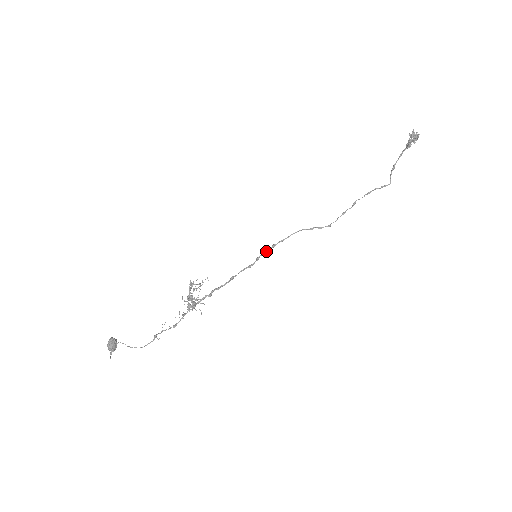
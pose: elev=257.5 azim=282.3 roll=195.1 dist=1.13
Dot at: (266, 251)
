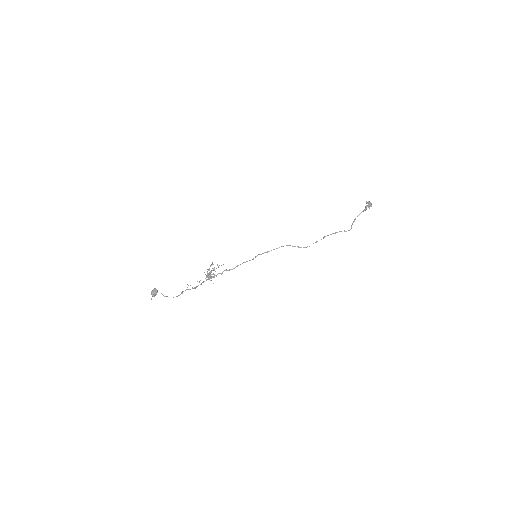
Dot at: occluded
